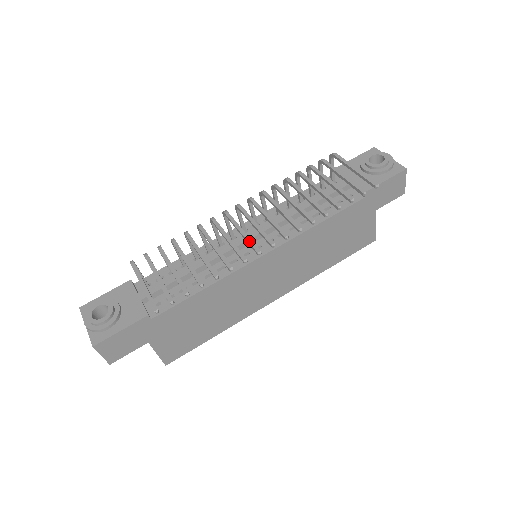
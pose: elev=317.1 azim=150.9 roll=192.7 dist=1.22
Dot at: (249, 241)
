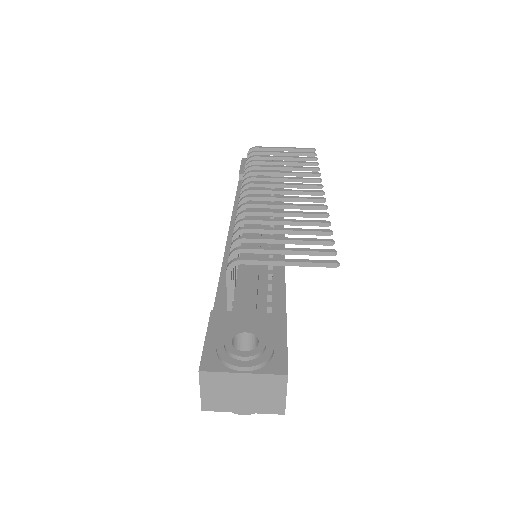
Dot at: (305, 198)
